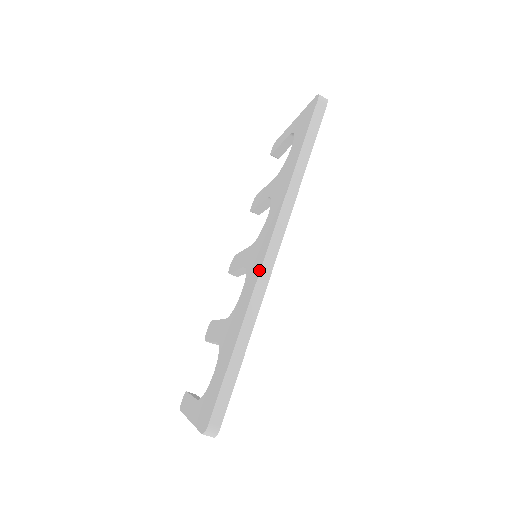
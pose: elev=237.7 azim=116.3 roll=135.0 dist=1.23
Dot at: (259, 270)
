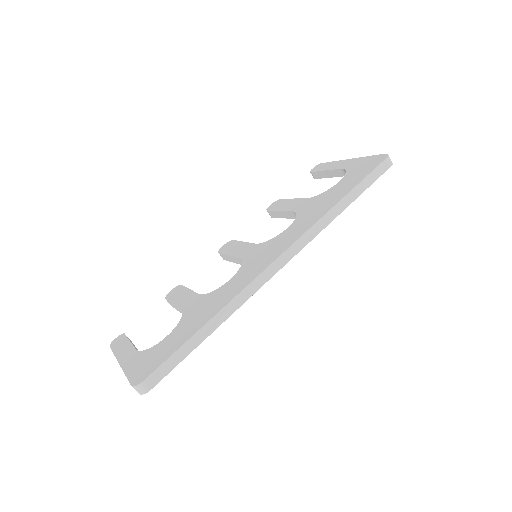
Dot at: (258, 274)
